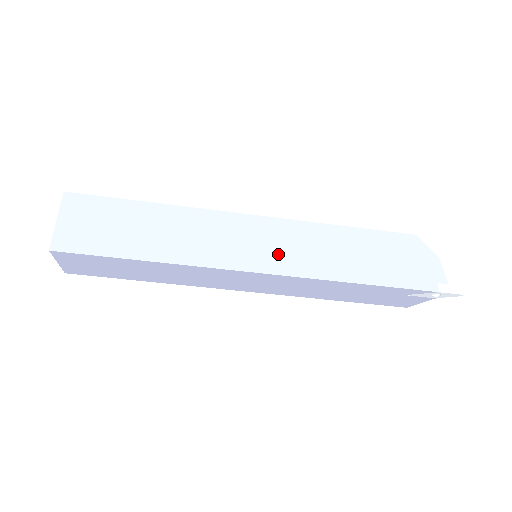
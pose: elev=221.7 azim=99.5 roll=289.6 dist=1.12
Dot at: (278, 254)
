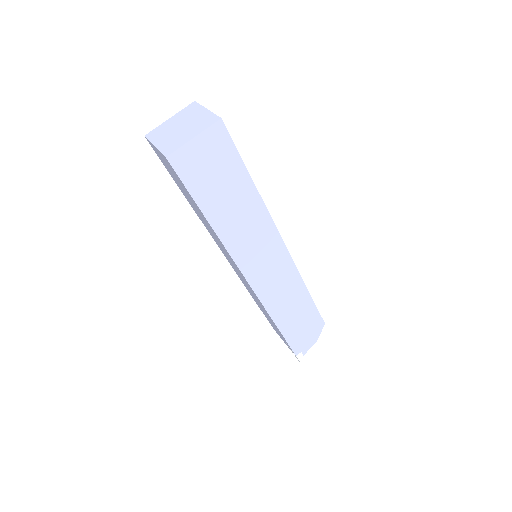
Dot at: (268, 281)
